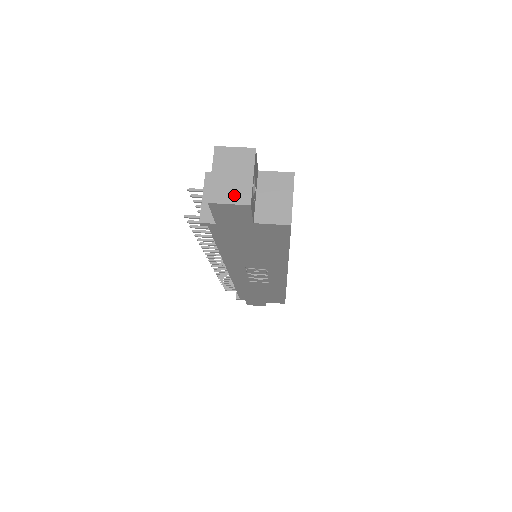
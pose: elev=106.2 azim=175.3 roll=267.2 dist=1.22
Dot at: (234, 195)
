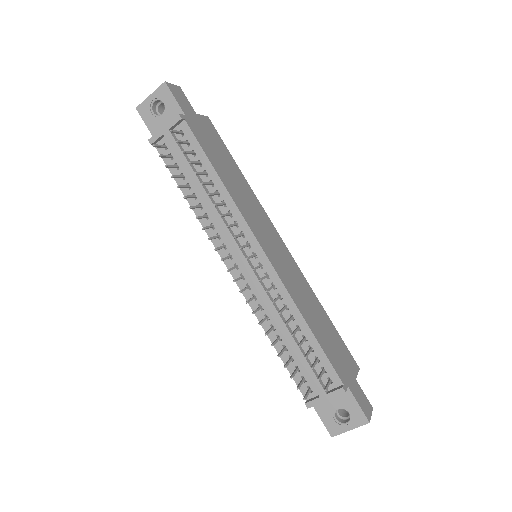
Dot at: occluded
